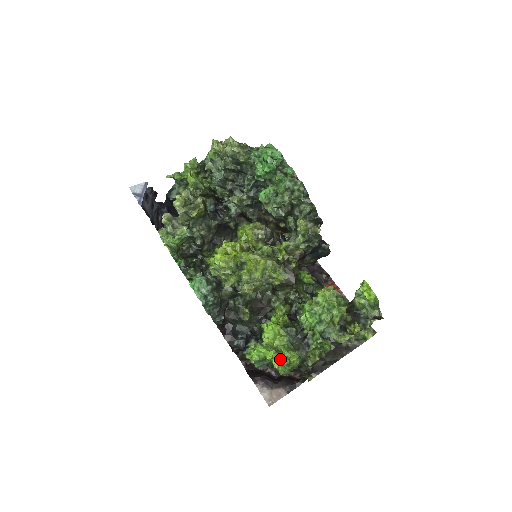
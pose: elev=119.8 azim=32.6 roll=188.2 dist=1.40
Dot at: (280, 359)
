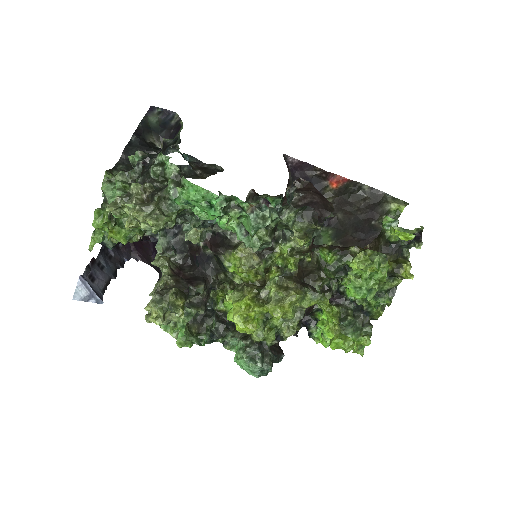
Dot at: (354, 347)
